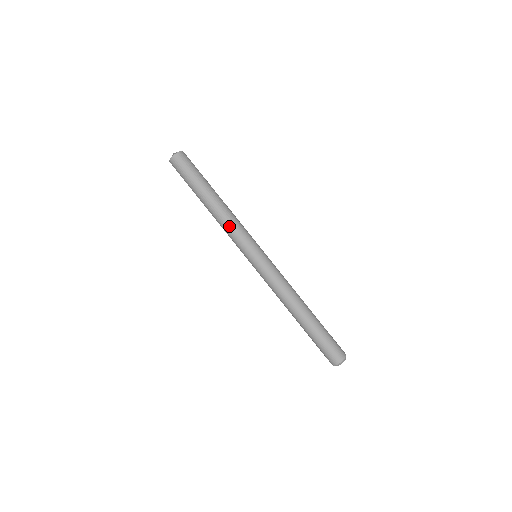
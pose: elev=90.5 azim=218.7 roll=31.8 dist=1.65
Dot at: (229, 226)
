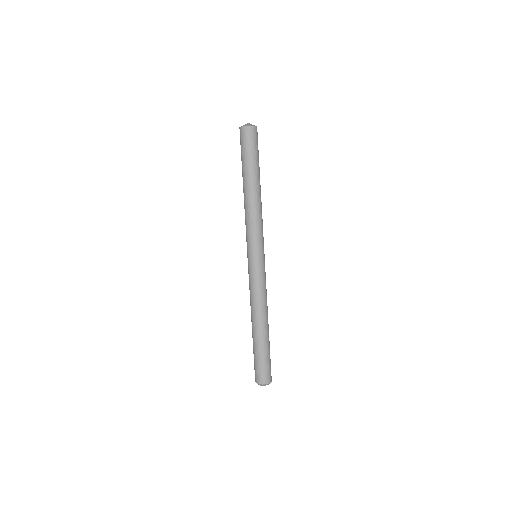
Dot at: (260, 217)
